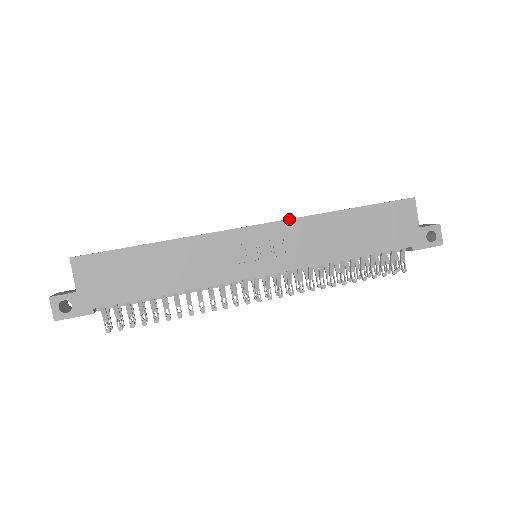
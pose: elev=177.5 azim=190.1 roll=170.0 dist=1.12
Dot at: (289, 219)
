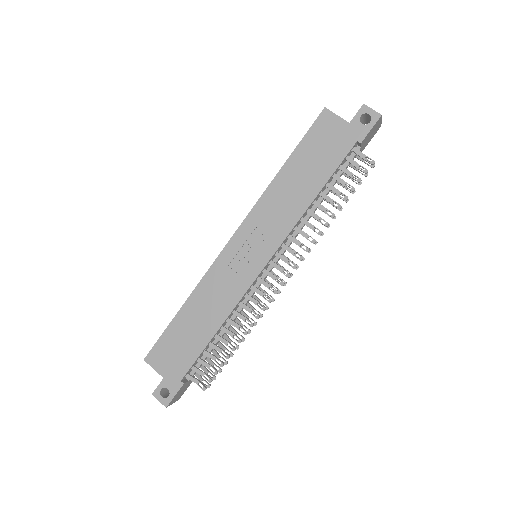
Dot at: (249, 212)
